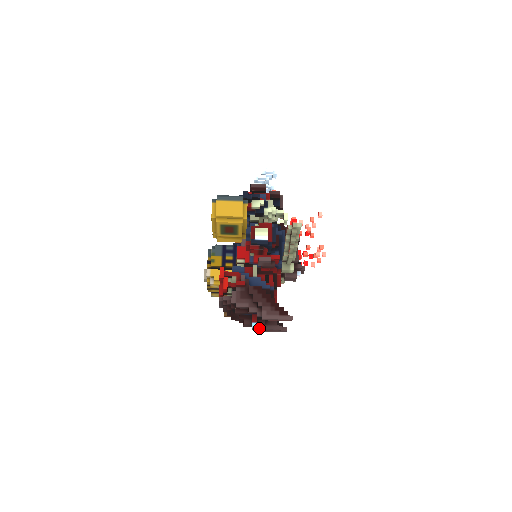
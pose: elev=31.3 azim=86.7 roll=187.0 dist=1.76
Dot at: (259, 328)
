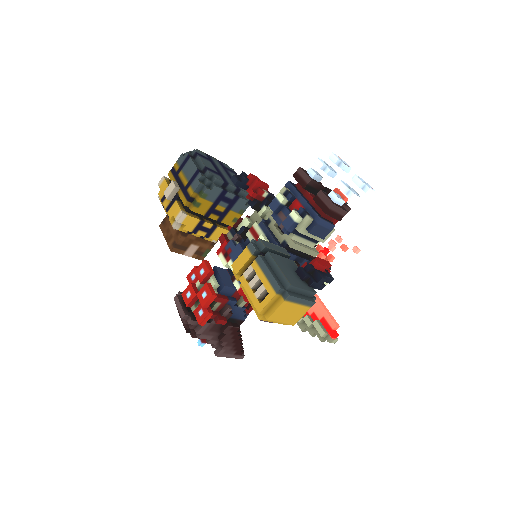
Dot at: occluded
